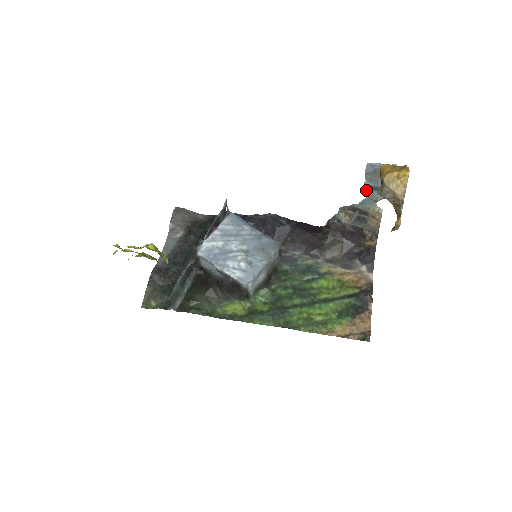
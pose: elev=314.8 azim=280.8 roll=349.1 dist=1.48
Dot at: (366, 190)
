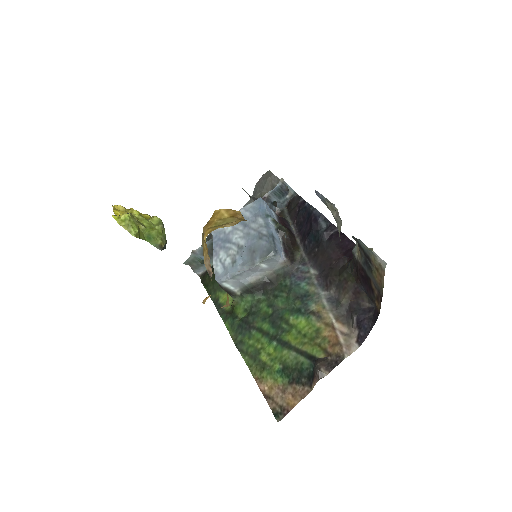
Dot at: occluded
